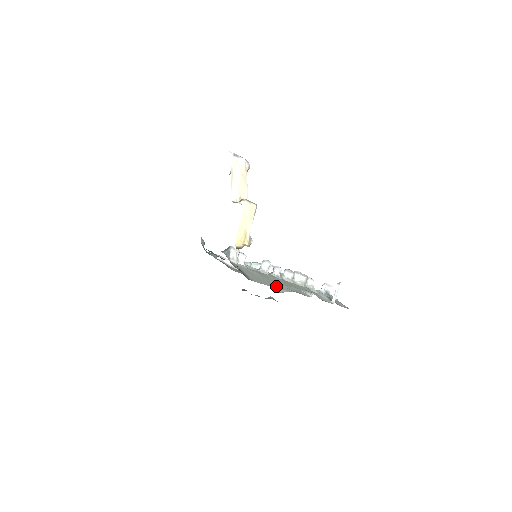
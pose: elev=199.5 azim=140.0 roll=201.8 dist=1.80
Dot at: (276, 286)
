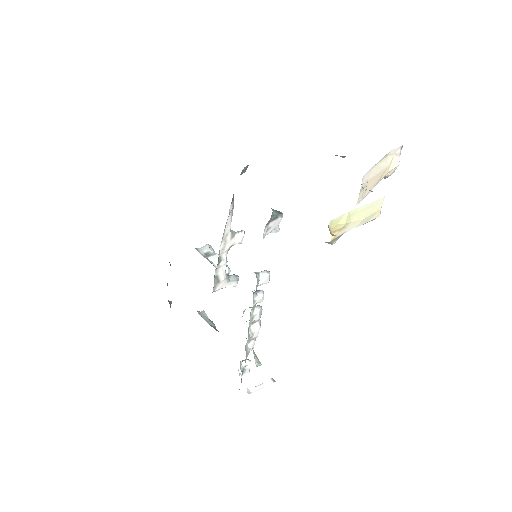
Dot at: occluded
